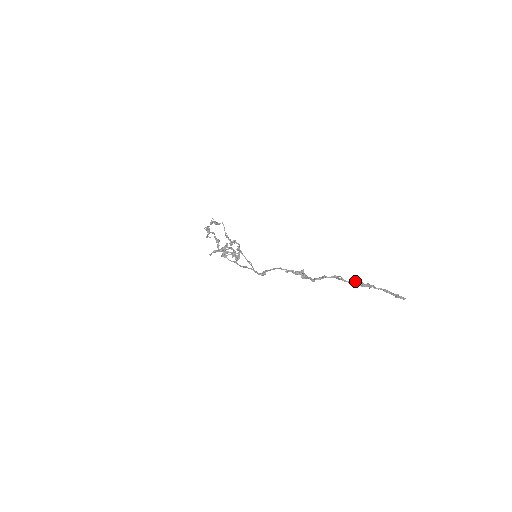
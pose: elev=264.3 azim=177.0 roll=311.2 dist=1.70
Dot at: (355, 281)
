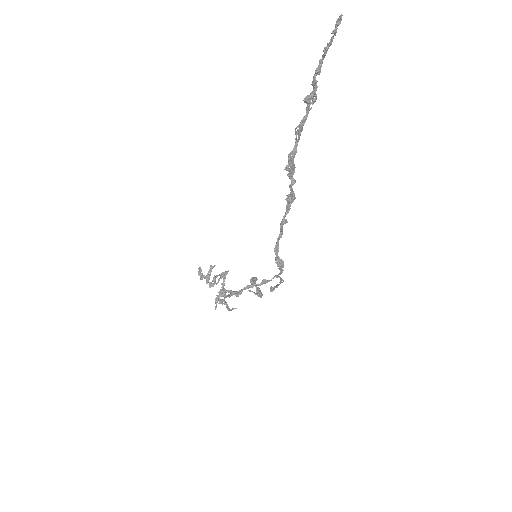
Dot at: (306, 107)
